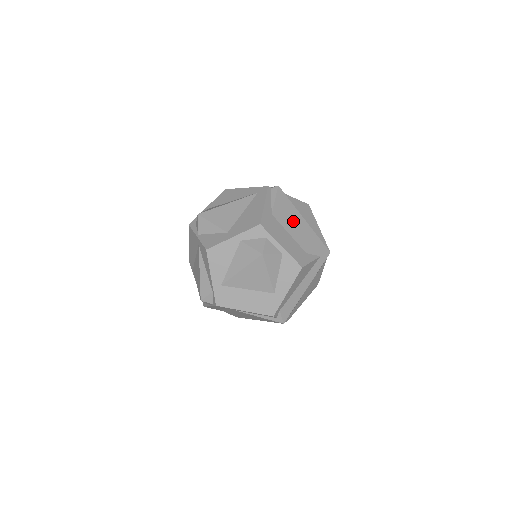
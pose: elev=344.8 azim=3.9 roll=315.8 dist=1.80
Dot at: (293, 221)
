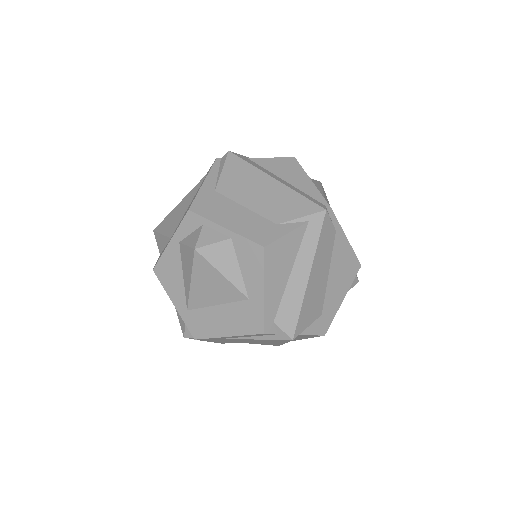
Dot at: (253, 188)
